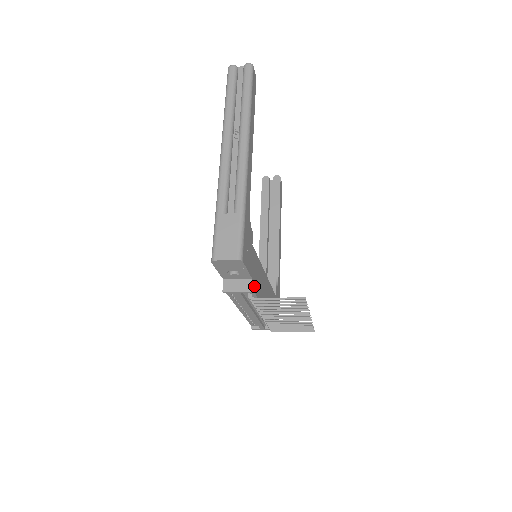
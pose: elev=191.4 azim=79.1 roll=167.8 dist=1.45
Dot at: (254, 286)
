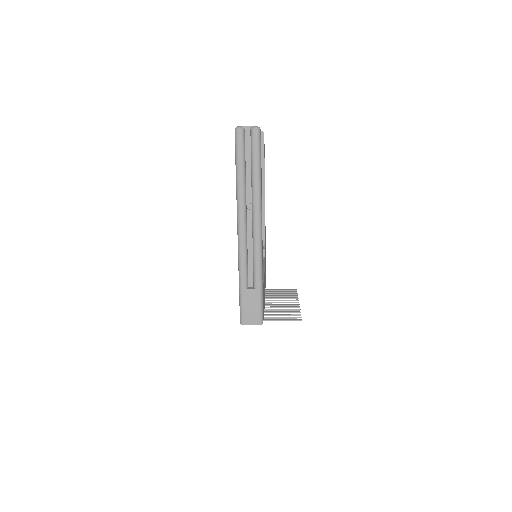
Dot at: occluded
